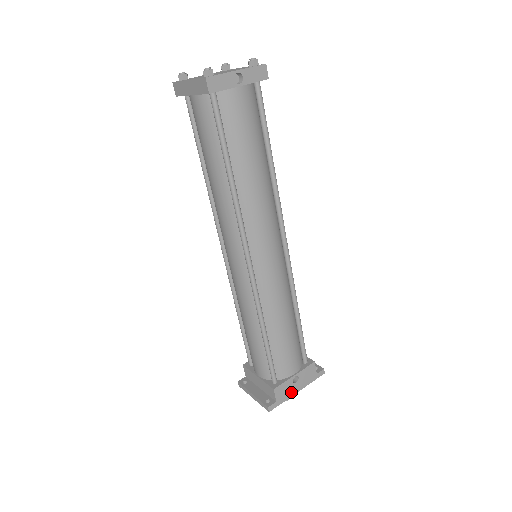
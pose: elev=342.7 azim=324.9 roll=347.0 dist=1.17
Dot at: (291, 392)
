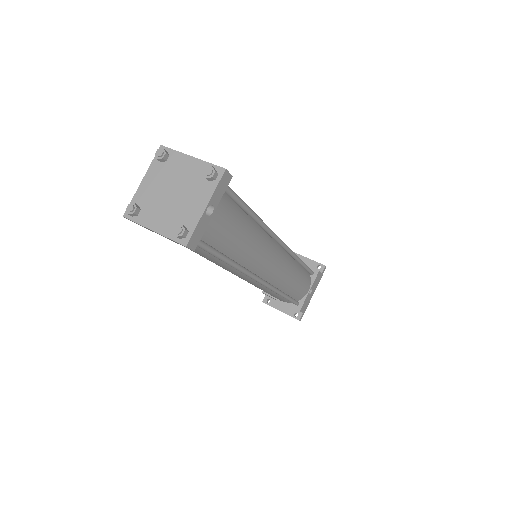
Dot at: (310, 299)
